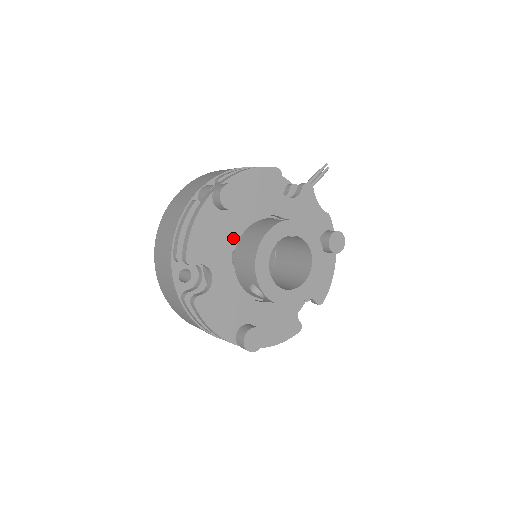
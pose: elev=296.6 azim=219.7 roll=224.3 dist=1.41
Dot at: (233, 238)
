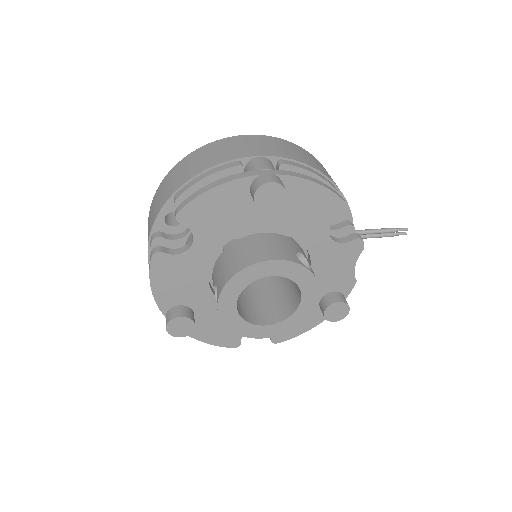
Dot at: (242, 230)
